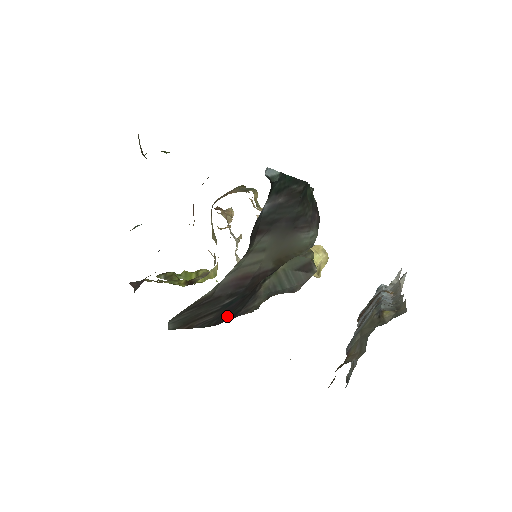
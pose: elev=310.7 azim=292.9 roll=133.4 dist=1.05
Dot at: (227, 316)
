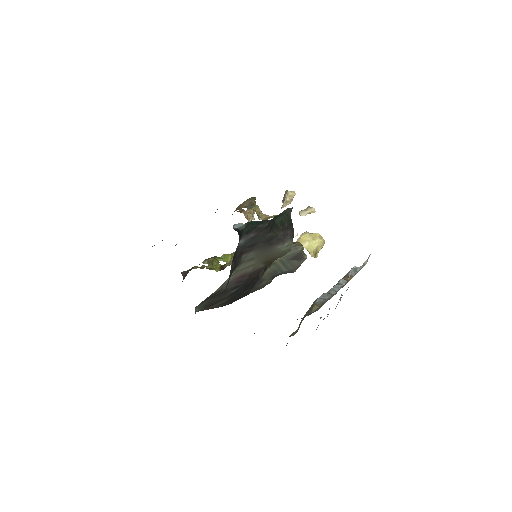
Dot at: (238, 297)
